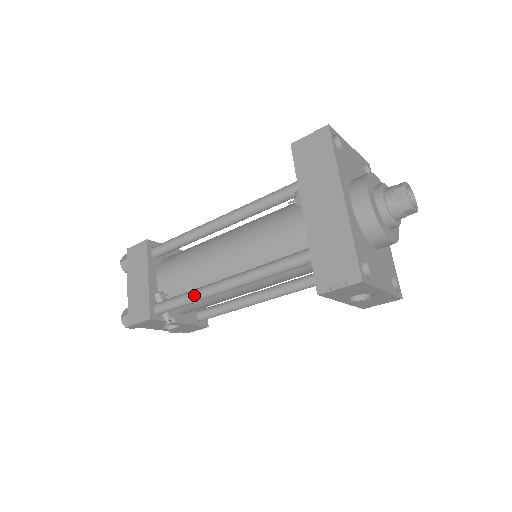
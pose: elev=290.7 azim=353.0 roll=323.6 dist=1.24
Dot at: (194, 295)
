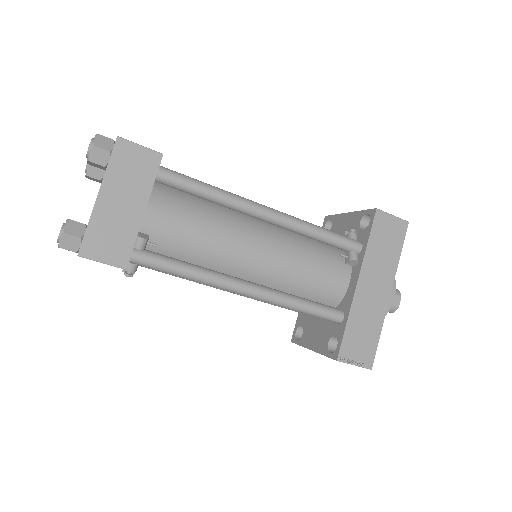
Dot at: (203, 277)
